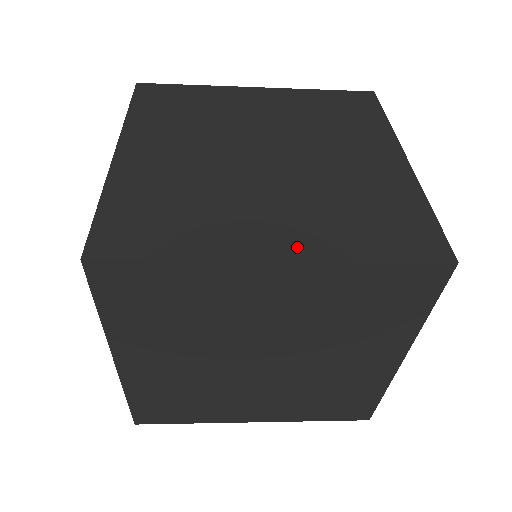
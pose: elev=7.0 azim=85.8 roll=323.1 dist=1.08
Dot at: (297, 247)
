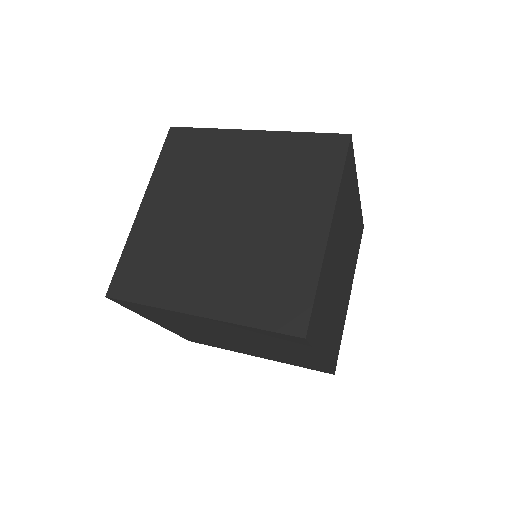
Dot at: (212, 307)
